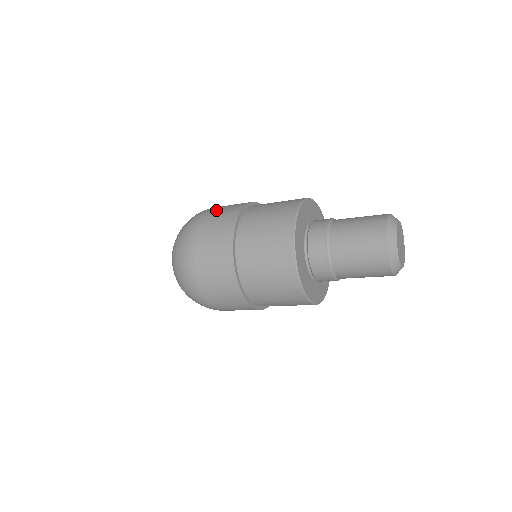
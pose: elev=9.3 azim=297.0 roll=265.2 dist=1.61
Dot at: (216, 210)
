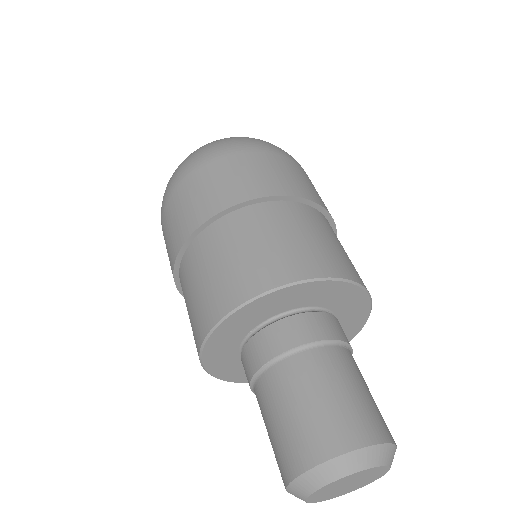
Dot at: (199, 181)
